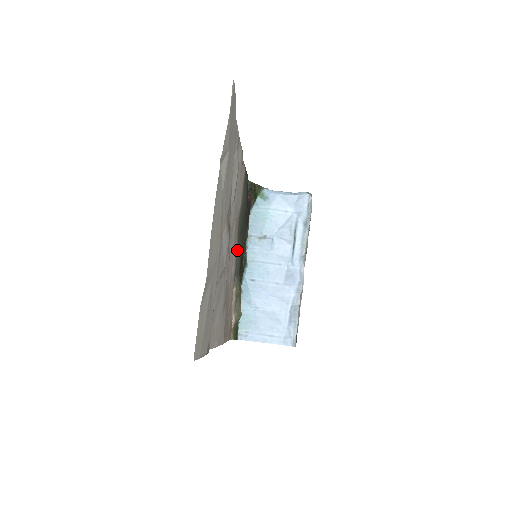
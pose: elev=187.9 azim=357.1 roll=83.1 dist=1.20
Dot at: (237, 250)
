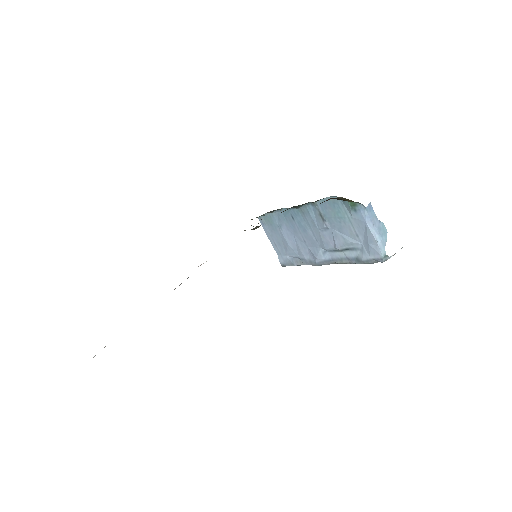
Dot at: occluded
